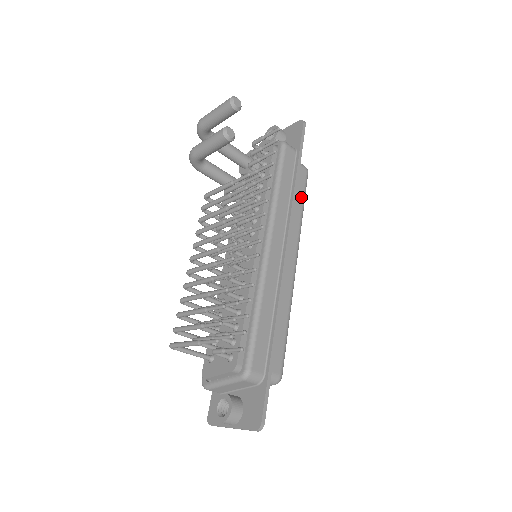
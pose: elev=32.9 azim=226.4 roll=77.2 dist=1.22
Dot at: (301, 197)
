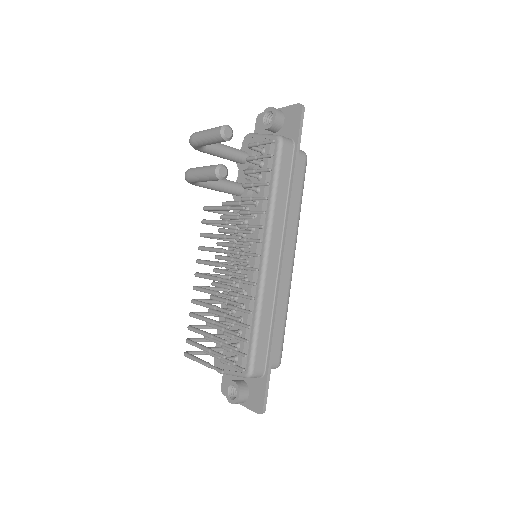
Dot at: (299, 191)
